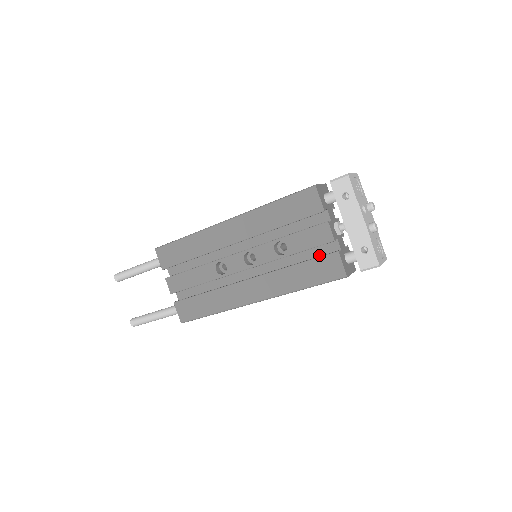
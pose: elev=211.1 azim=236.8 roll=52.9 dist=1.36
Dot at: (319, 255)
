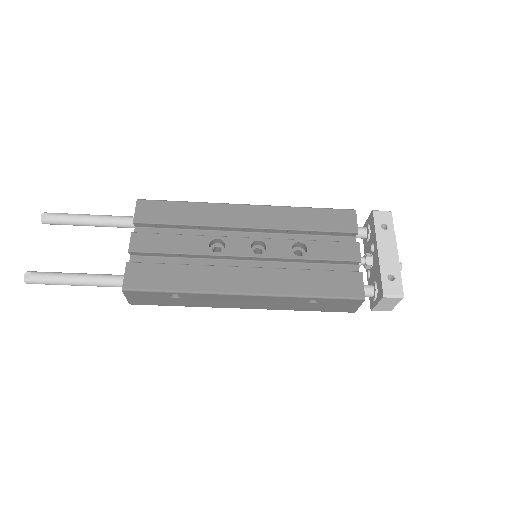
Dot at: occluded
